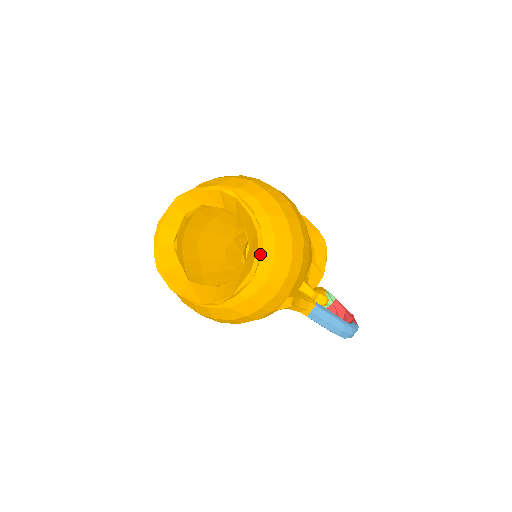
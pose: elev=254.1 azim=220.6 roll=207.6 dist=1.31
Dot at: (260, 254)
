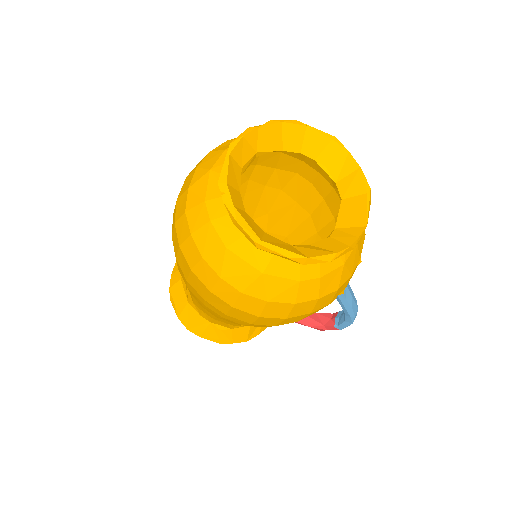
Dot at: (363, 175)
